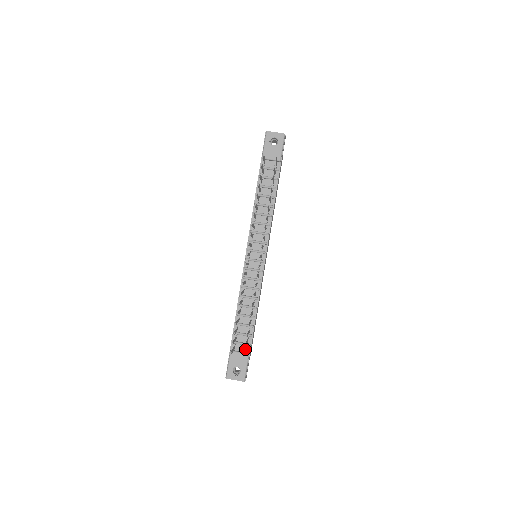
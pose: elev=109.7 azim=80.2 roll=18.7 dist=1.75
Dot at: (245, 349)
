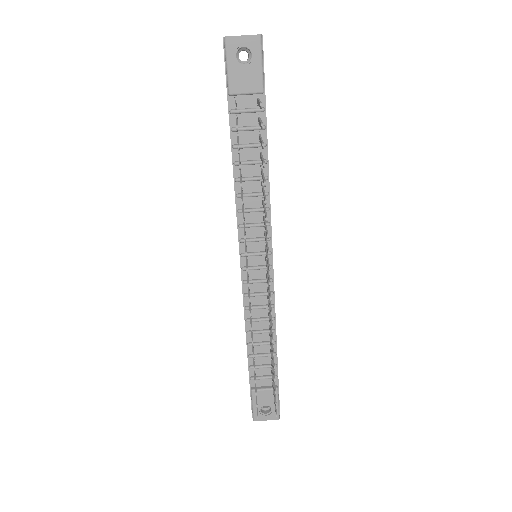
Dot at: (271, 382)
